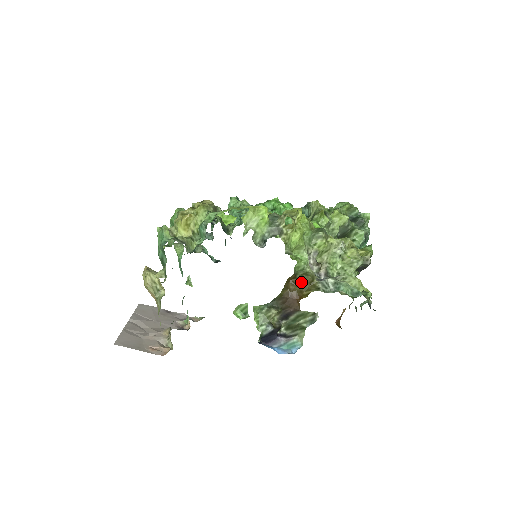
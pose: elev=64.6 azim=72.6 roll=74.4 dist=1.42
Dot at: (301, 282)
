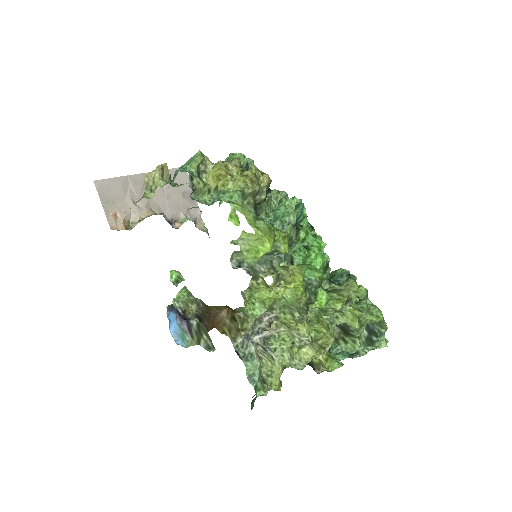
Dot at: (234, 320)
